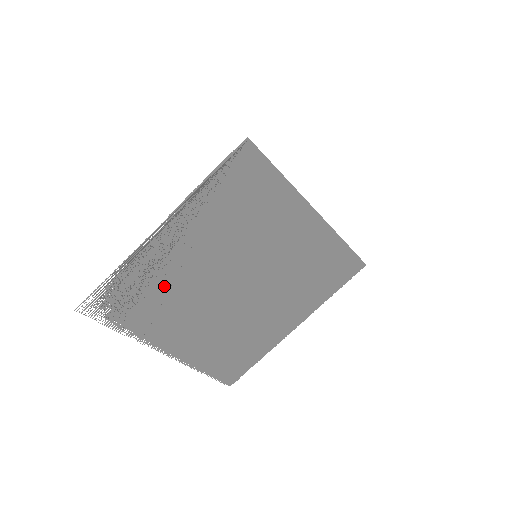
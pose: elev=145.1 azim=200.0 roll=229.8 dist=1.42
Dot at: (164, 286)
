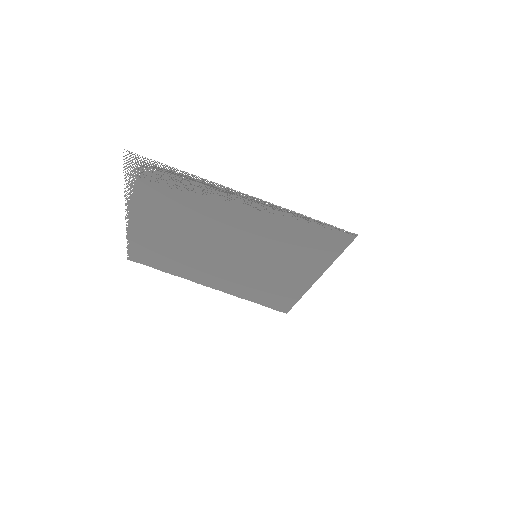
Dot at: (191, 206)
